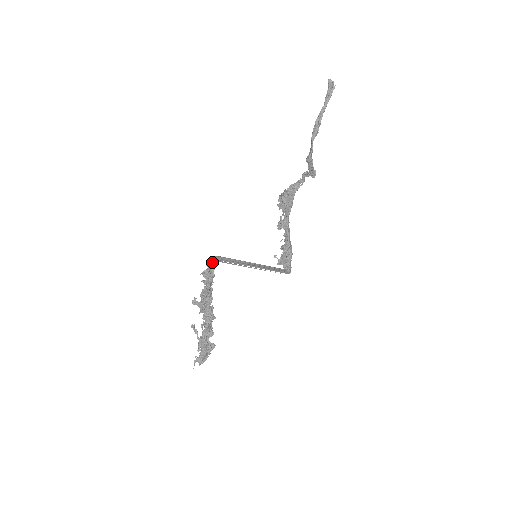
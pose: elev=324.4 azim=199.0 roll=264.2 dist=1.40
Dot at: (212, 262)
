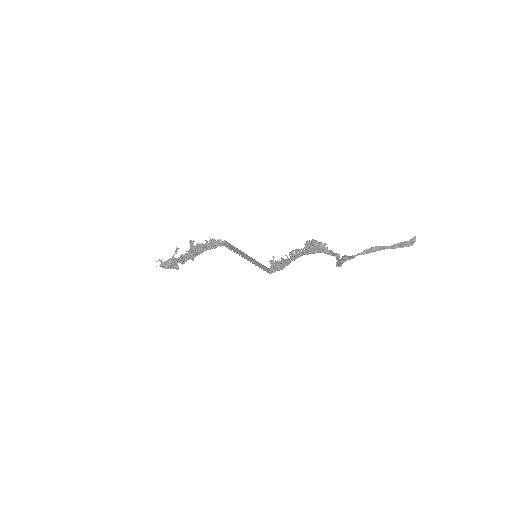
Dot at: (221, 243)
